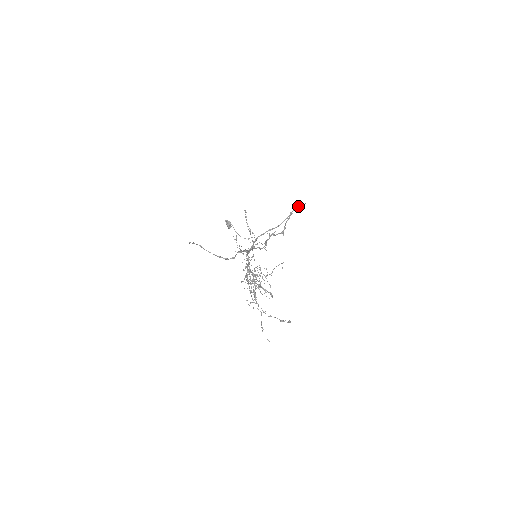
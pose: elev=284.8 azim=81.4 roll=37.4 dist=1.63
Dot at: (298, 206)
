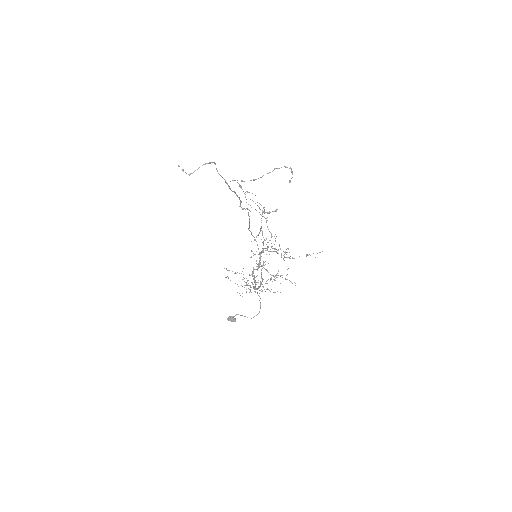
Dot at: occluded
